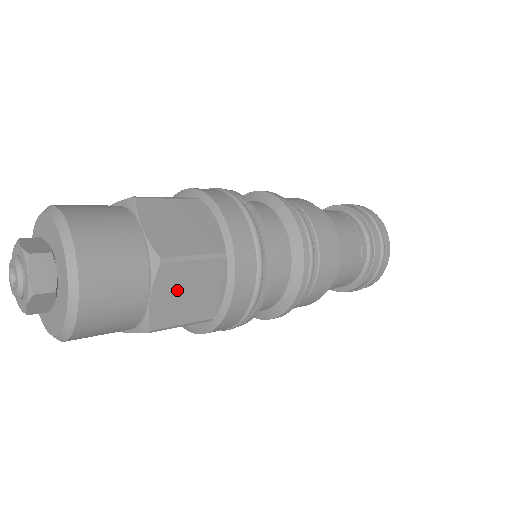
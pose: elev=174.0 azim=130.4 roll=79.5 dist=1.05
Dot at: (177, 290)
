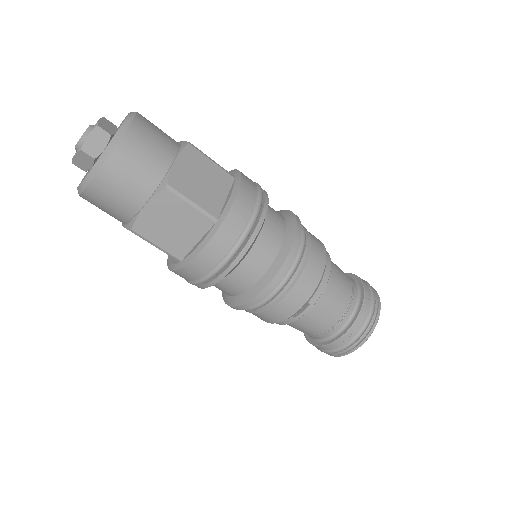
Dot at: (195, 171)
